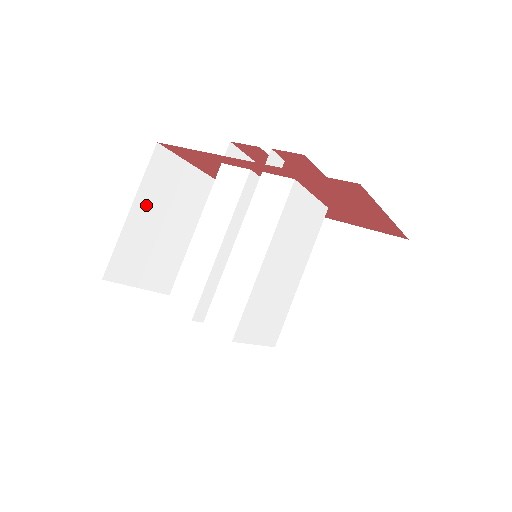
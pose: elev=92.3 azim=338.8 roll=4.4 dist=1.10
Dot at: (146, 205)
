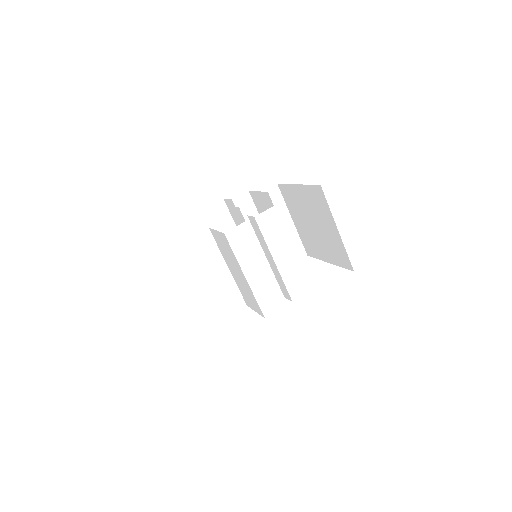
Dot at: occluded
